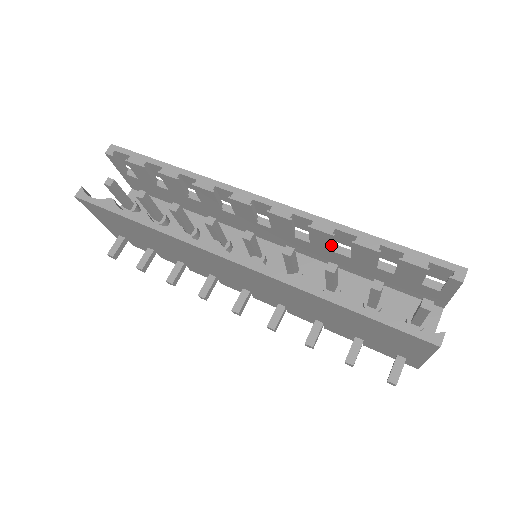
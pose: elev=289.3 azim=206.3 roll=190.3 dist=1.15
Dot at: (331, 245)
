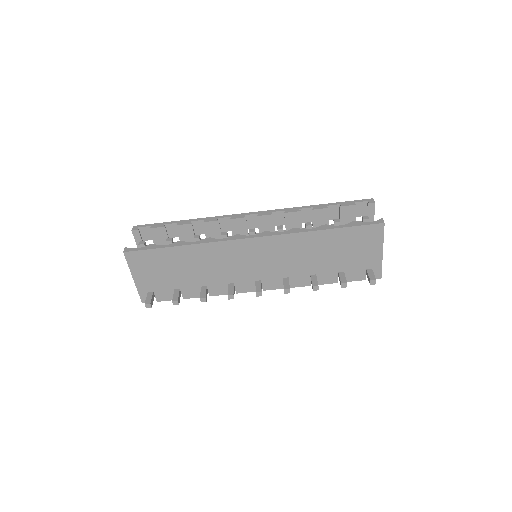
Dot at: (300, 223)
